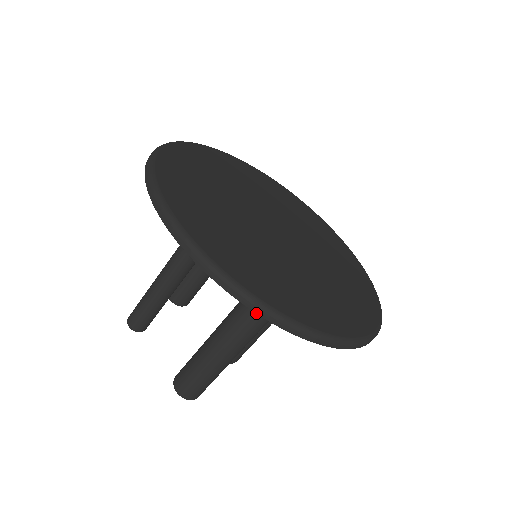
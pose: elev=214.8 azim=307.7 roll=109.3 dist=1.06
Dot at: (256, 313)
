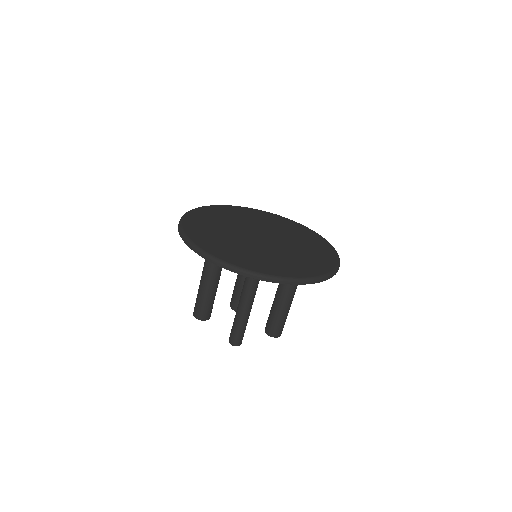
Dot at: occluded
